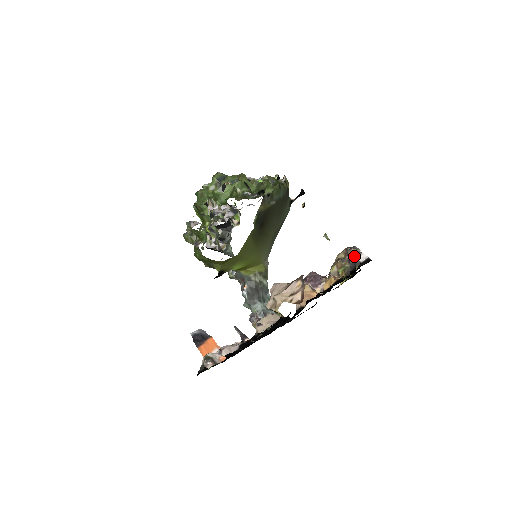
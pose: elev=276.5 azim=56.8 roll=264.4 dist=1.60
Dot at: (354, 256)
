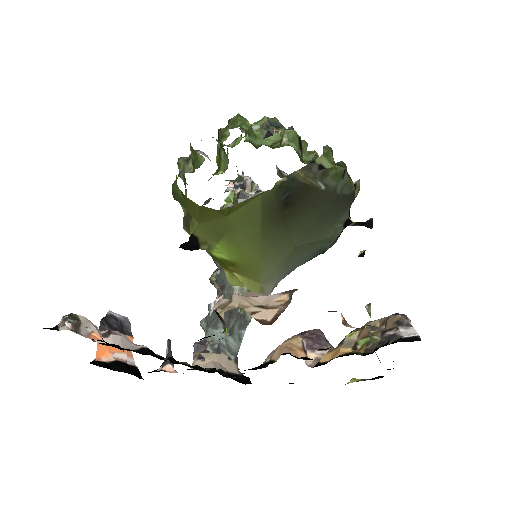
Dot at: (396, 326)
